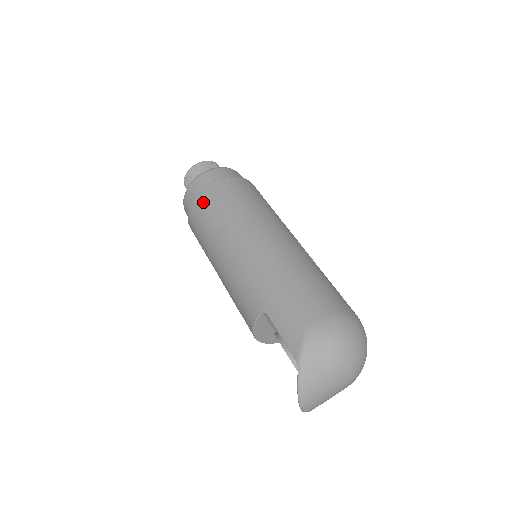
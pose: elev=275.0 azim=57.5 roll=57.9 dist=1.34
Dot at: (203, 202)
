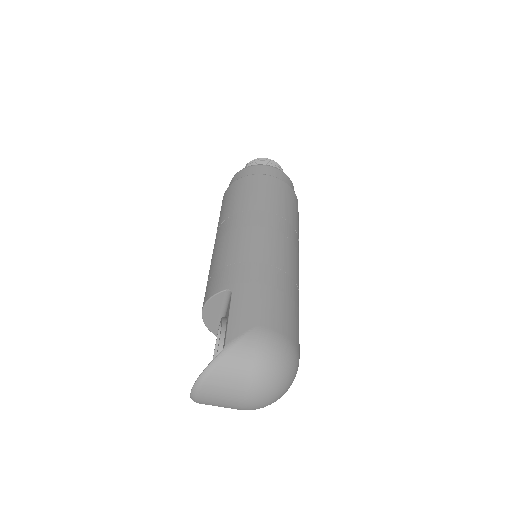
Dot at: (253, 182)
